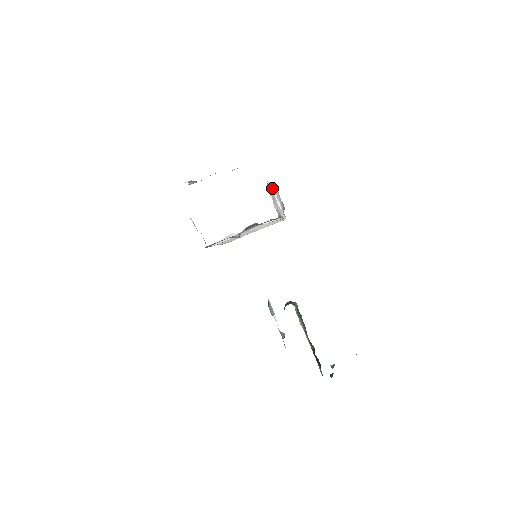
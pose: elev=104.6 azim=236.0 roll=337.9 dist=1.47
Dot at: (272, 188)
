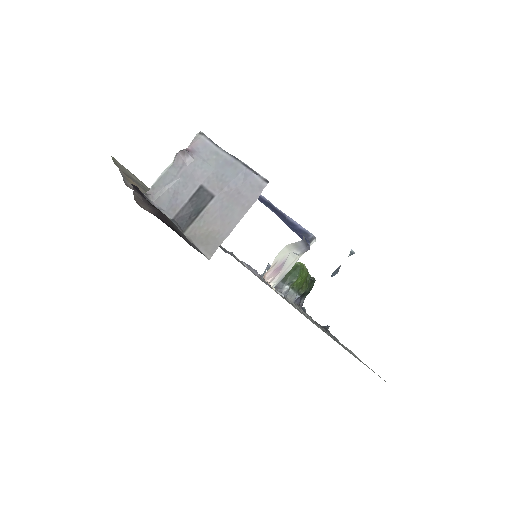
Dot at: (290, 246)
